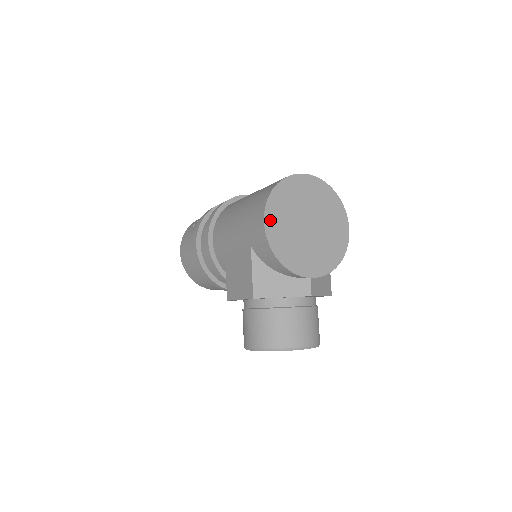
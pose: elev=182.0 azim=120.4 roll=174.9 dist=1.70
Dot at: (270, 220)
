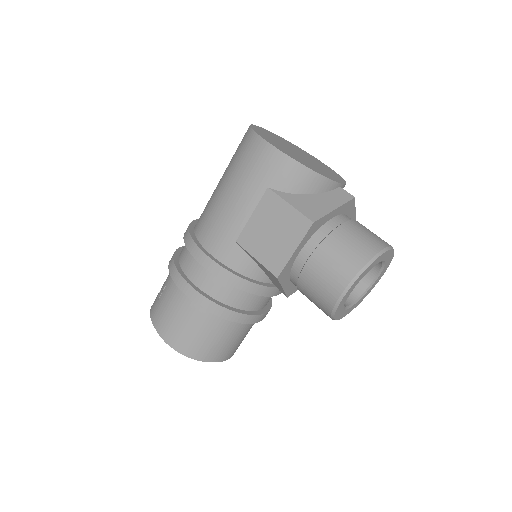
Dot at: (272, 144)
